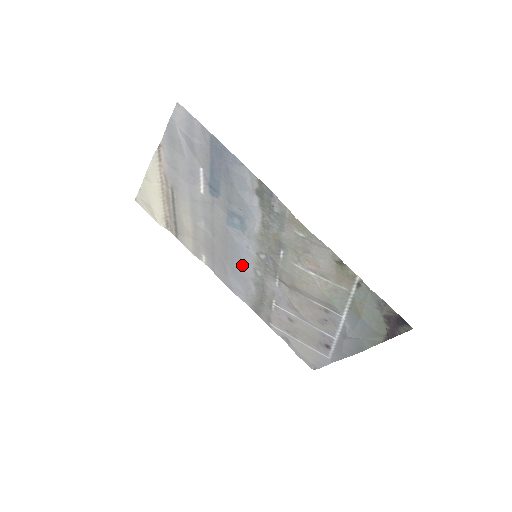
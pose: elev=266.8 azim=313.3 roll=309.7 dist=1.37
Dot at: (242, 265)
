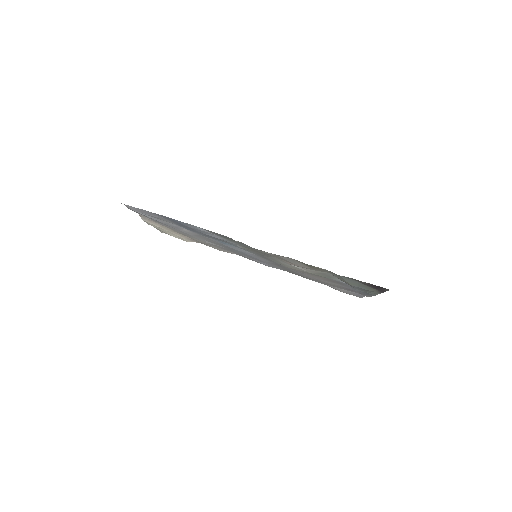
Dot at: (255, 258)
